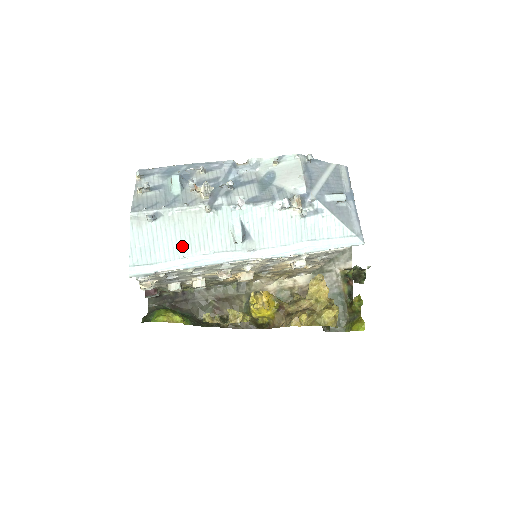
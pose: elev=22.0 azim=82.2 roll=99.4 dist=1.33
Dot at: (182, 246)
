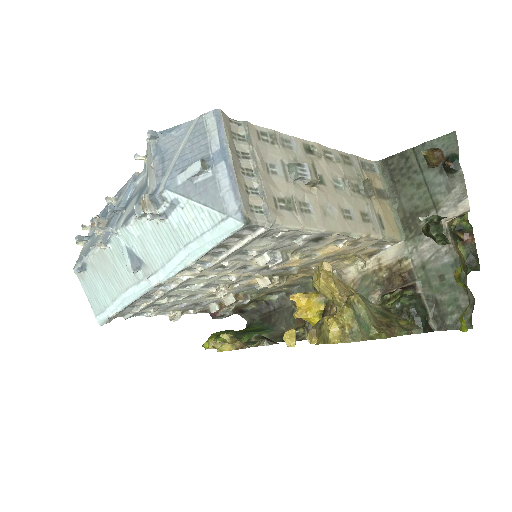
Dot at: (110, 288)
